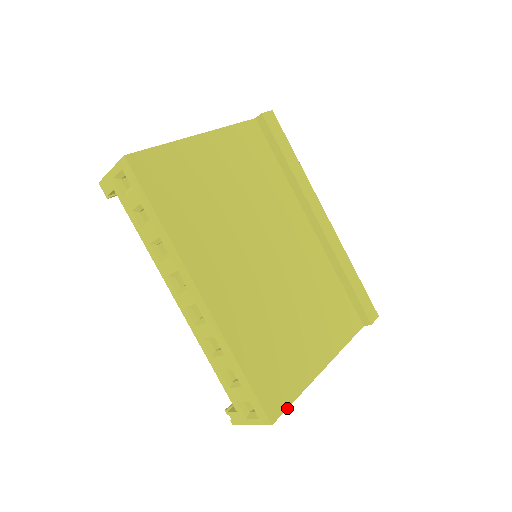
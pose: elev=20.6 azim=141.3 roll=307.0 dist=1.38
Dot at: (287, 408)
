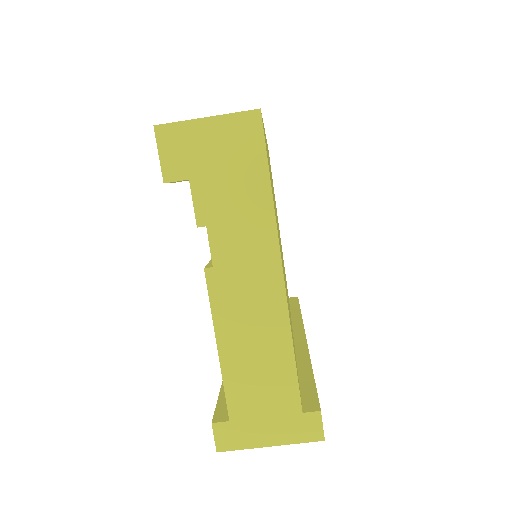
Dot at: occluded
